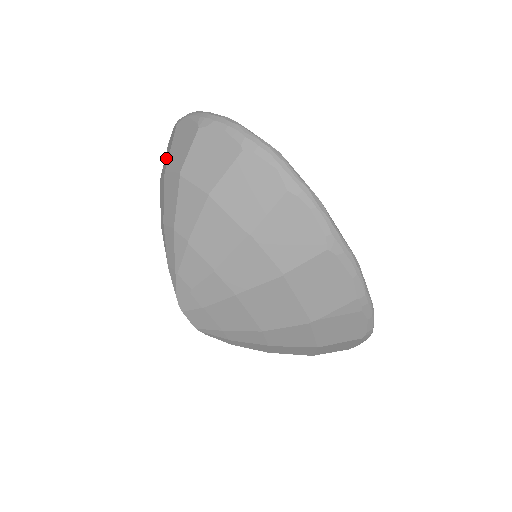
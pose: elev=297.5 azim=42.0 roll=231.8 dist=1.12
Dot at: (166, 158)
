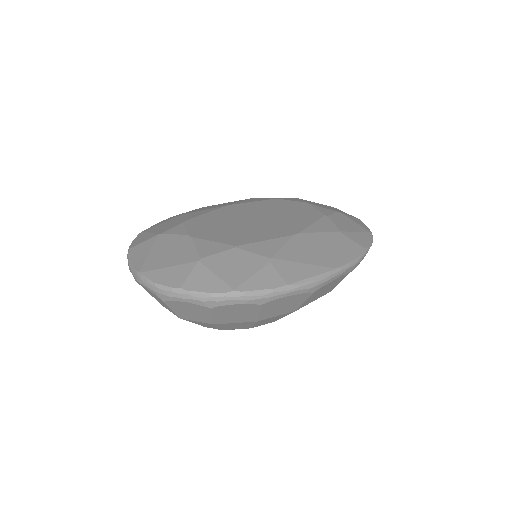
Dot at: occluded
